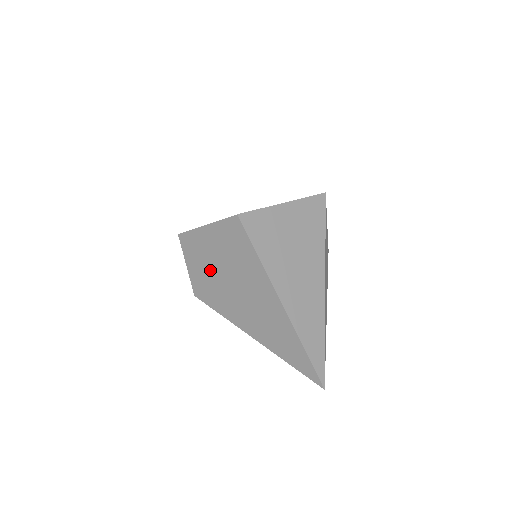
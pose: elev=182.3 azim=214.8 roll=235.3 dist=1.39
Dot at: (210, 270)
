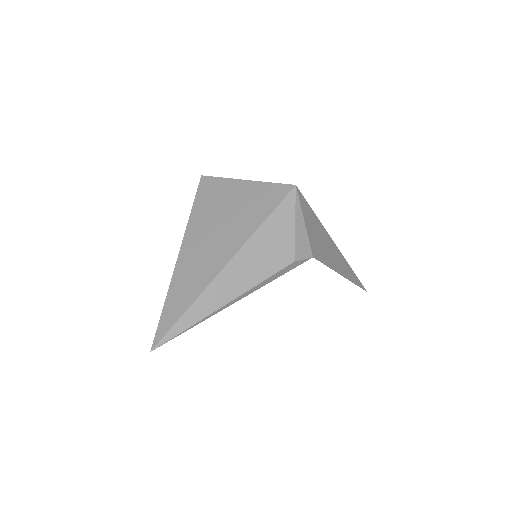
Dot at: occluded
